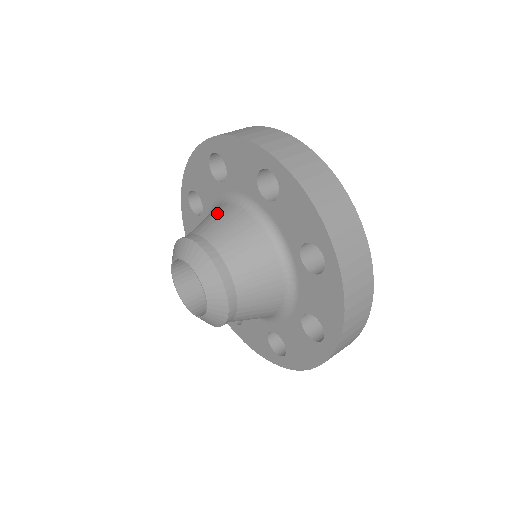
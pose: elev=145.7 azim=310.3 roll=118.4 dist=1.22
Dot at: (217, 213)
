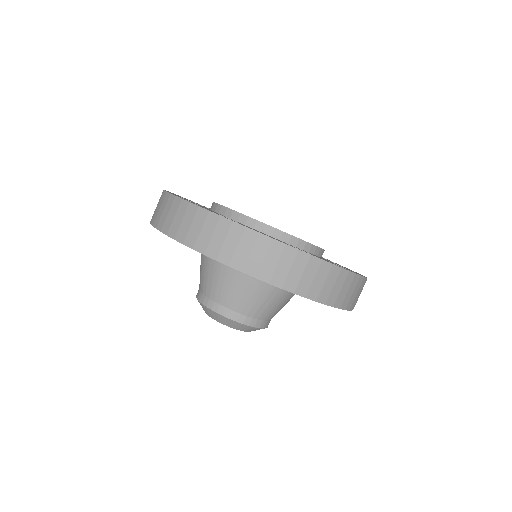
Dot at: (267, 296)
